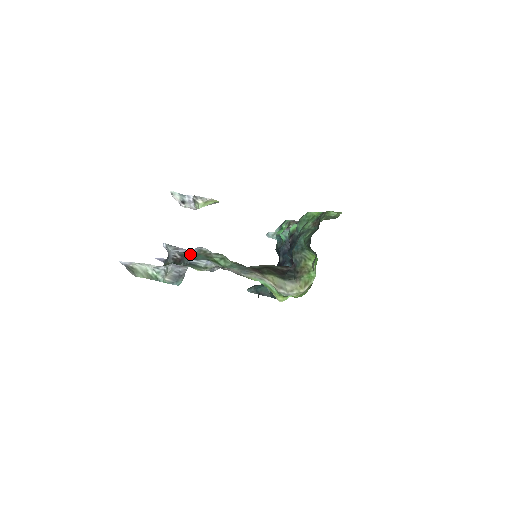
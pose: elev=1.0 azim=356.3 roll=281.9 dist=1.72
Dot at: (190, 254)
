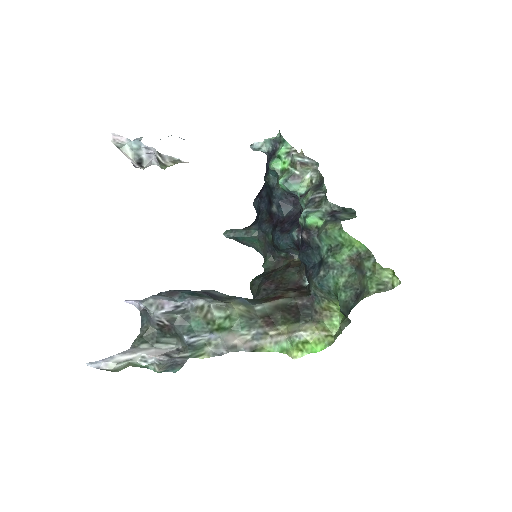
Dot at: (182, 317)
